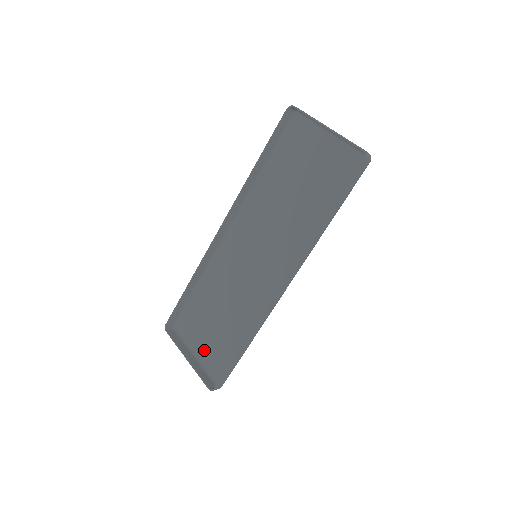
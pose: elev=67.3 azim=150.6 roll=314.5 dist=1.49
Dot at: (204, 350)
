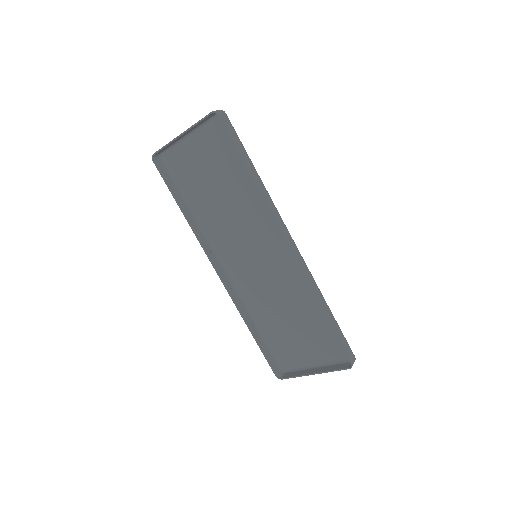
Dot at: (315, 354)
